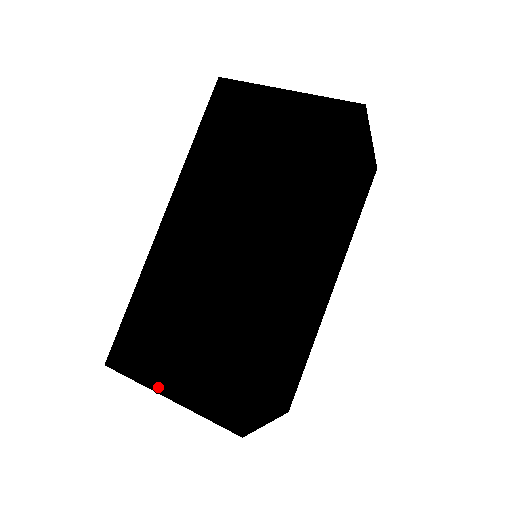
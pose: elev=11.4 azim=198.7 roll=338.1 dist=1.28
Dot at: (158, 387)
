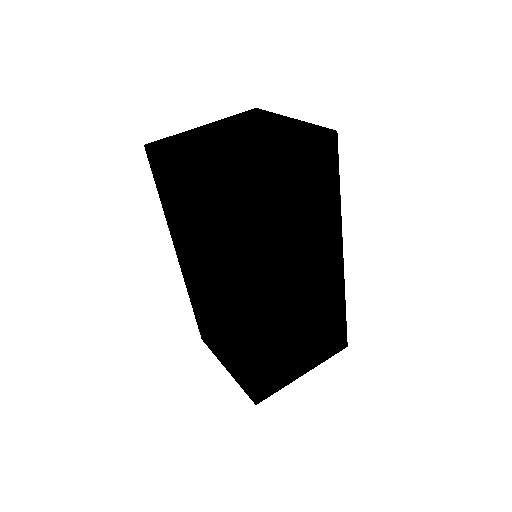
Dot at: (221, 361)
